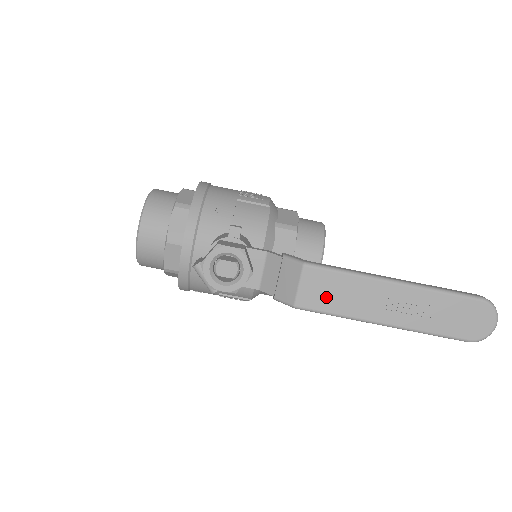
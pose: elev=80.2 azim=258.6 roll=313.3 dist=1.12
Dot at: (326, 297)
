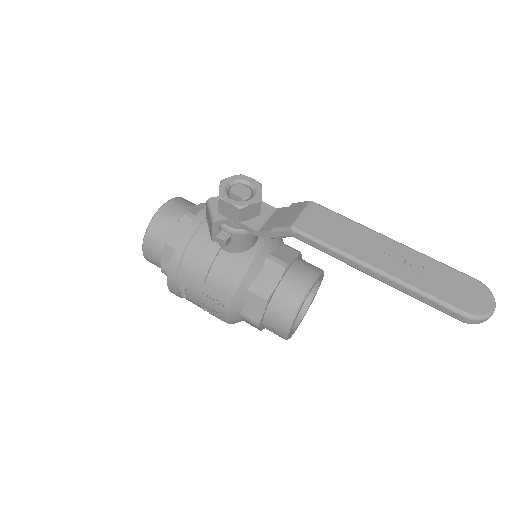
Dot at: (324, 229)
